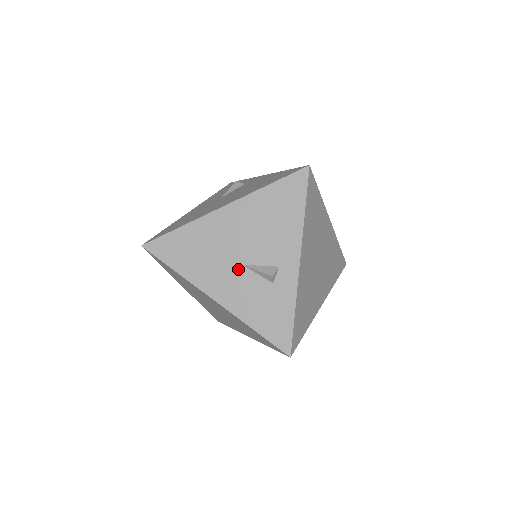
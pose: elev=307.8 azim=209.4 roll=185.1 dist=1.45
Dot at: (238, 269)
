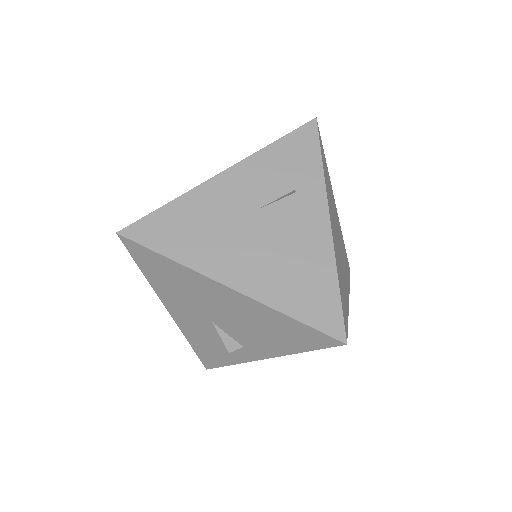
Dot at: (206, 320)
